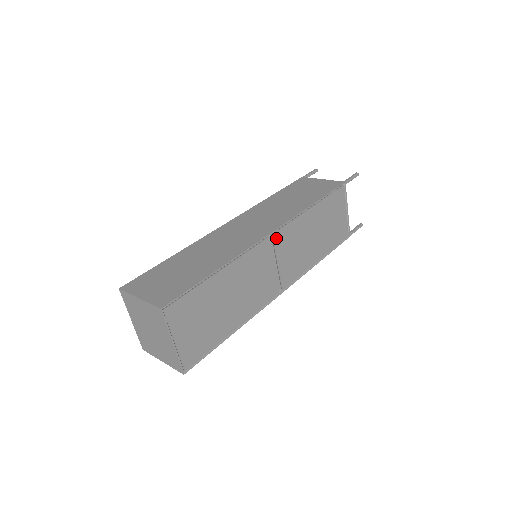
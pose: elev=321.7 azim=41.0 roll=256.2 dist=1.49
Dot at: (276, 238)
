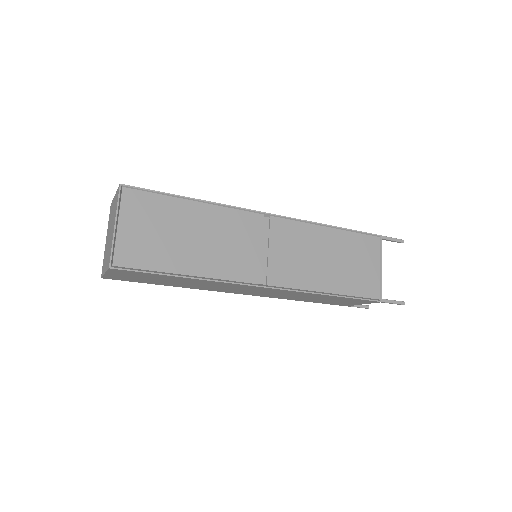
Dot at: (274, 223)
